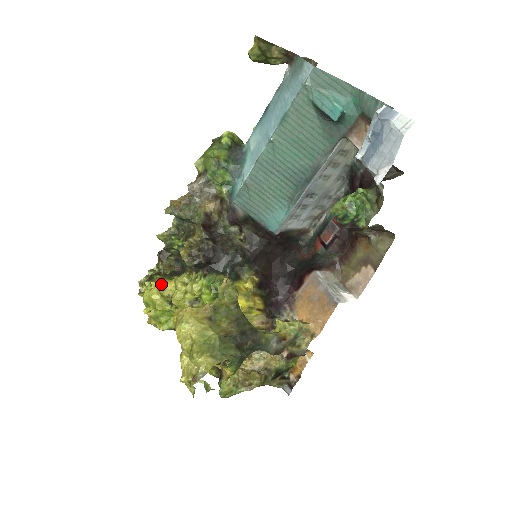
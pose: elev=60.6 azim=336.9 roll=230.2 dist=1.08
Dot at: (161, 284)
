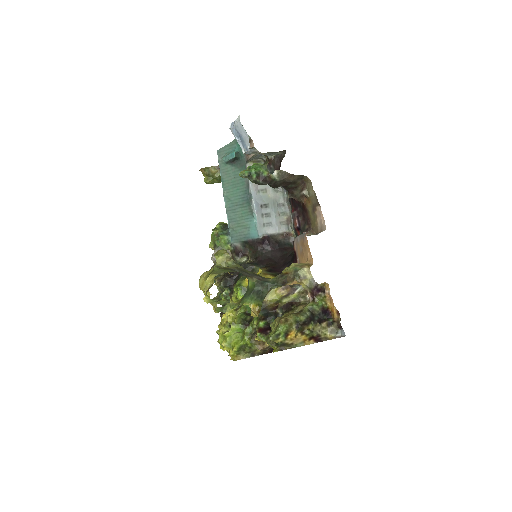
Dot at: (221, 320)
